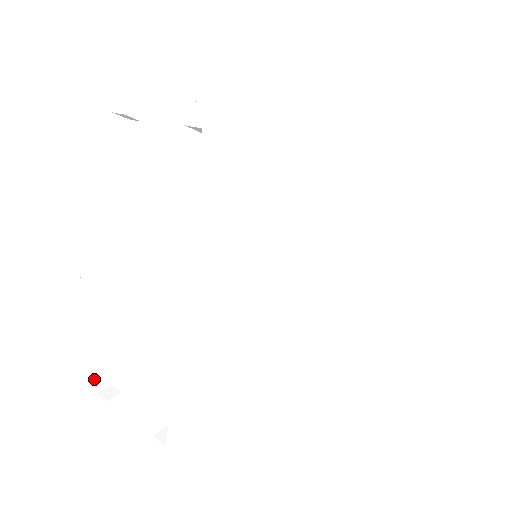
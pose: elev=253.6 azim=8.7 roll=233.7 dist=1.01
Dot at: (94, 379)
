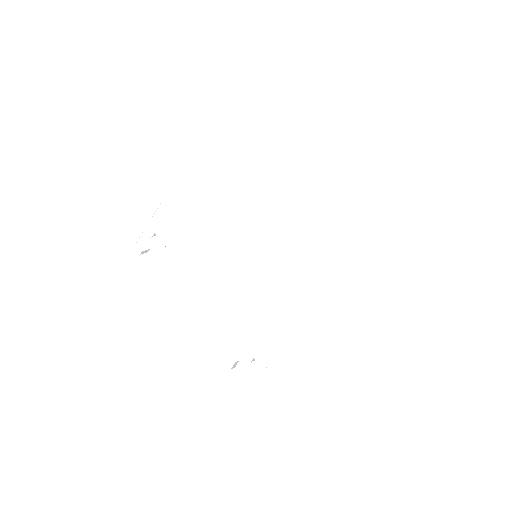
Dot at: (225, 363)
